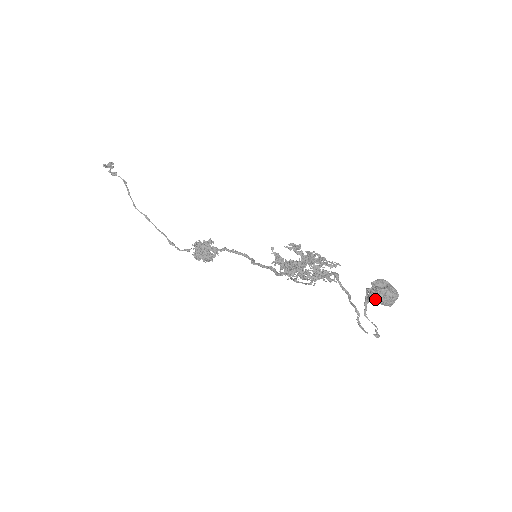
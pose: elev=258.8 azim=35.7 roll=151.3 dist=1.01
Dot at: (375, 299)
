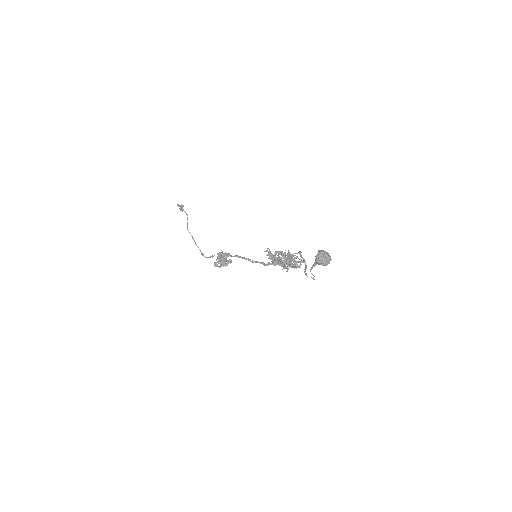
Dot at: (317, 257)
